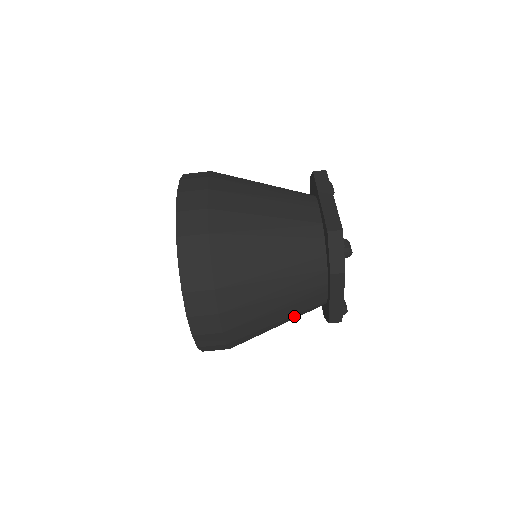
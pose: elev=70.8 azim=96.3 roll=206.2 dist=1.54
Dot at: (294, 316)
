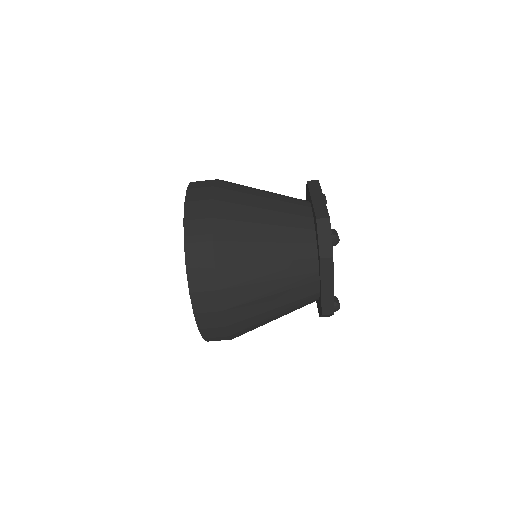
Dot at: (289, 306)
